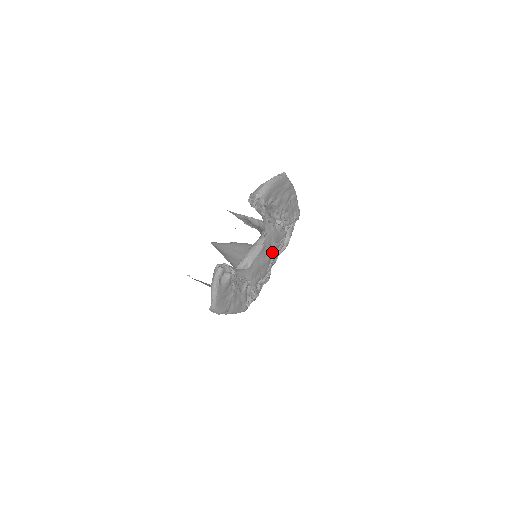
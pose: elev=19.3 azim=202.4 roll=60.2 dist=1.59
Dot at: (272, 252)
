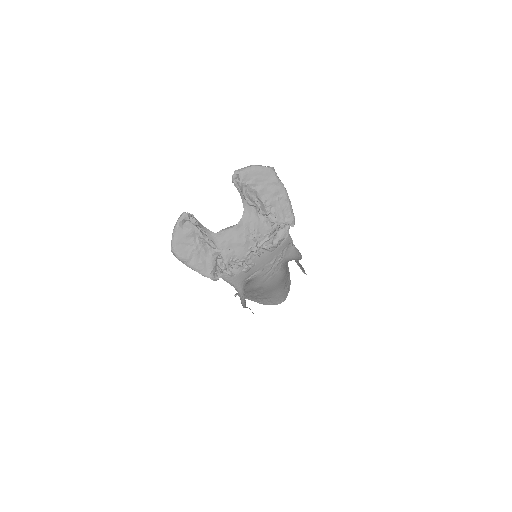
Dot at: (252, 238)
